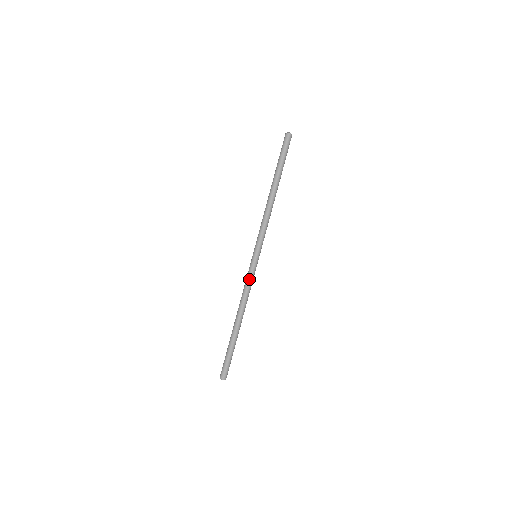
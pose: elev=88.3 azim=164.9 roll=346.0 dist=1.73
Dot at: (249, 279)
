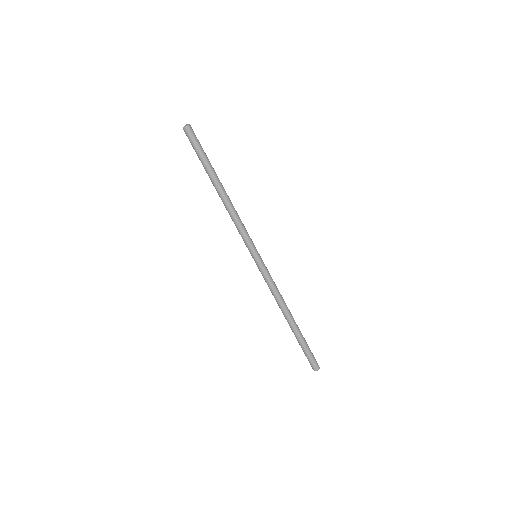
Dot at: (265, 280)
